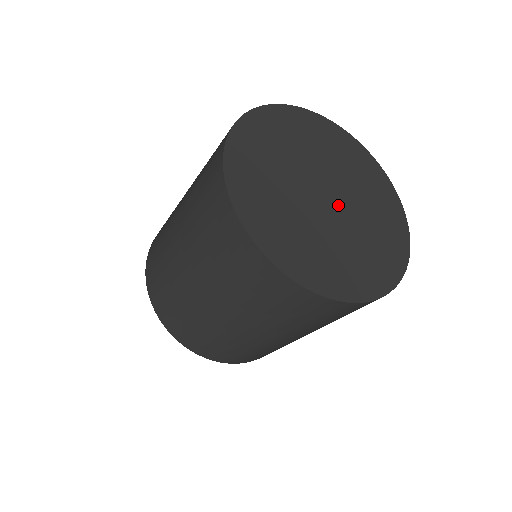
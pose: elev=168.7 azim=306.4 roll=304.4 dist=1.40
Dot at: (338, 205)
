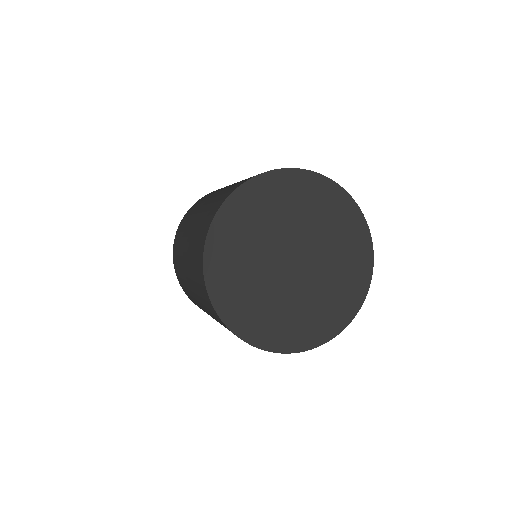
Dot at: (305, 266)
